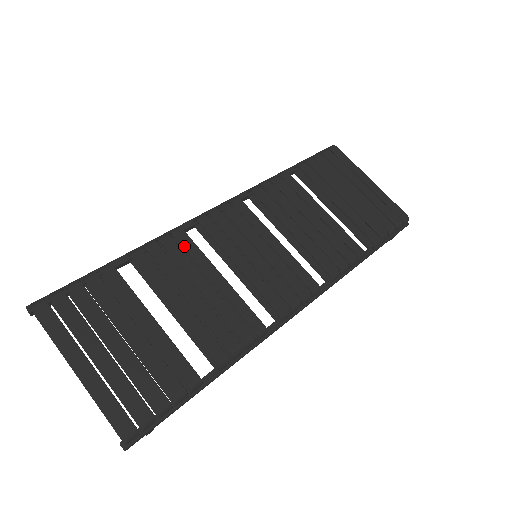
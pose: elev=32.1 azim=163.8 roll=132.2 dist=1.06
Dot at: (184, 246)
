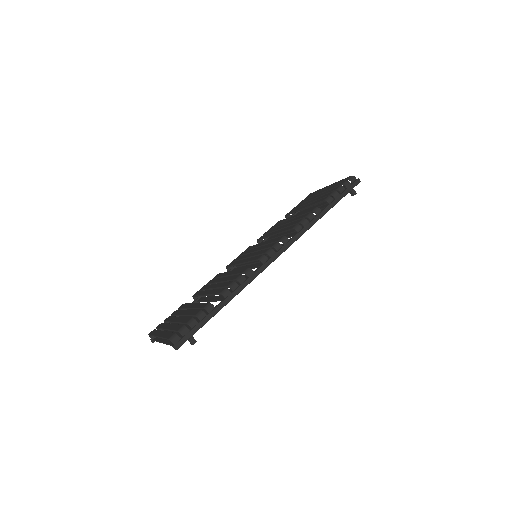
Dot at: (217, 277)
